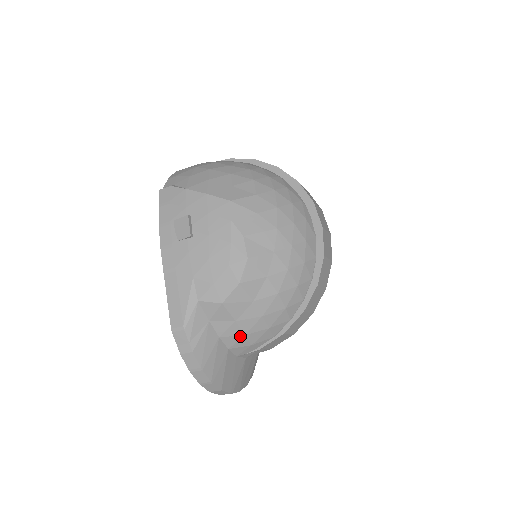
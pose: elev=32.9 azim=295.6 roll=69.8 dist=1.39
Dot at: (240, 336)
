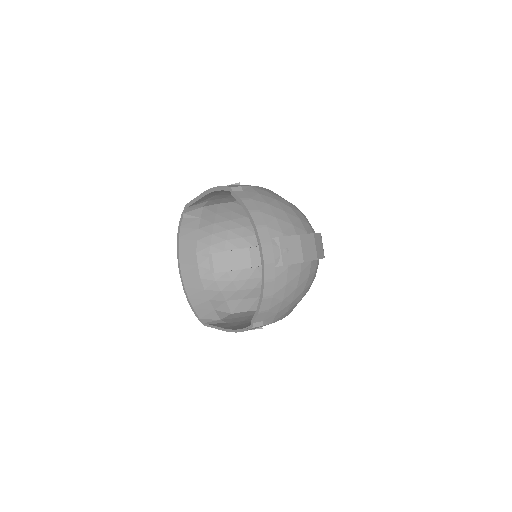
Dot at: occluded
